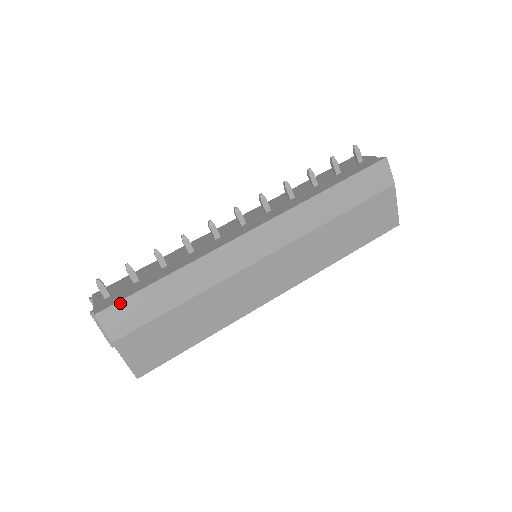
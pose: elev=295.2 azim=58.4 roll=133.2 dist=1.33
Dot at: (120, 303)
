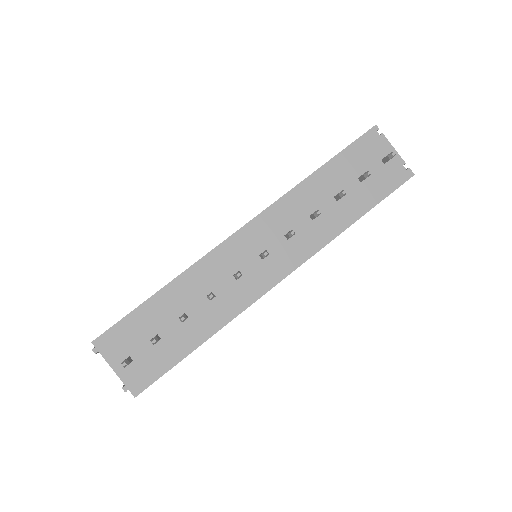
Dot at: occluded
